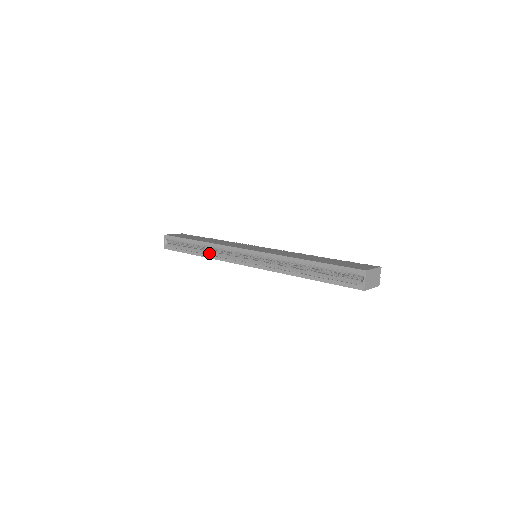
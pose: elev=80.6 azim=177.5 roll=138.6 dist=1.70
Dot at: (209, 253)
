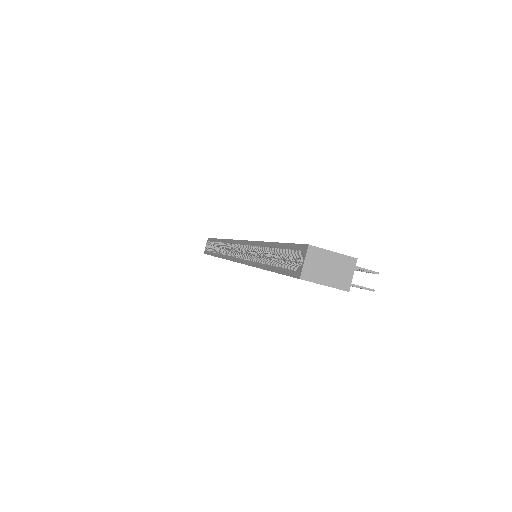
Dot at: (221, 251)
